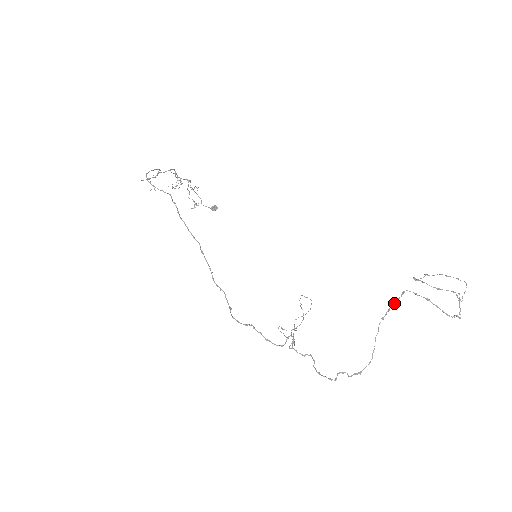
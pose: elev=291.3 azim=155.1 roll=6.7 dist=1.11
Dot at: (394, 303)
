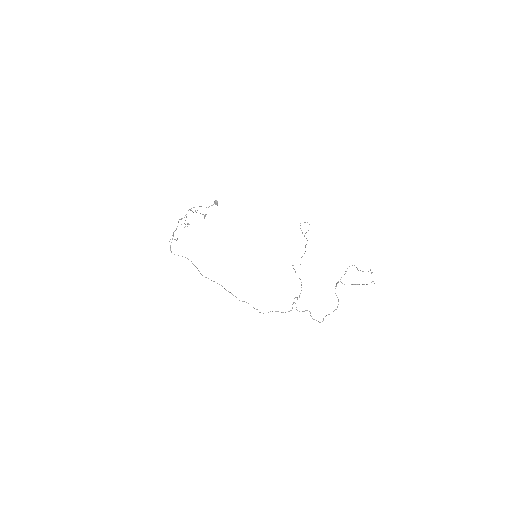
Dot at: occluded
